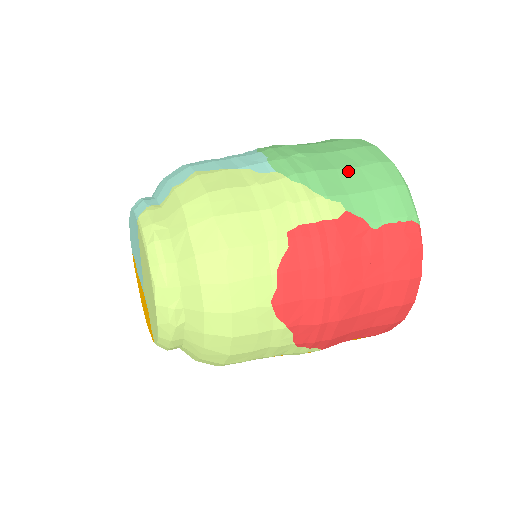
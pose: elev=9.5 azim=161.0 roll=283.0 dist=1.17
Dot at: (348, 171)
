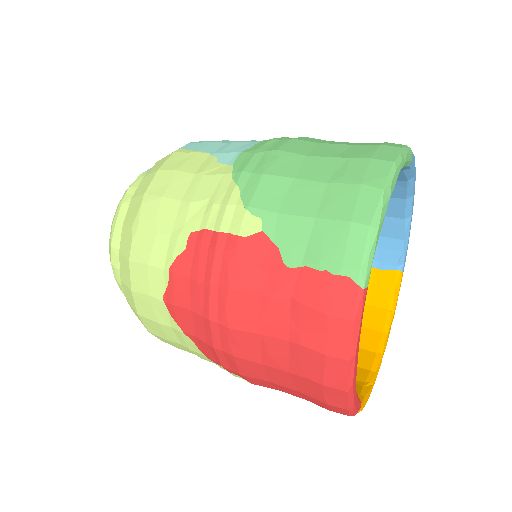
Dot at: (306, 185)
